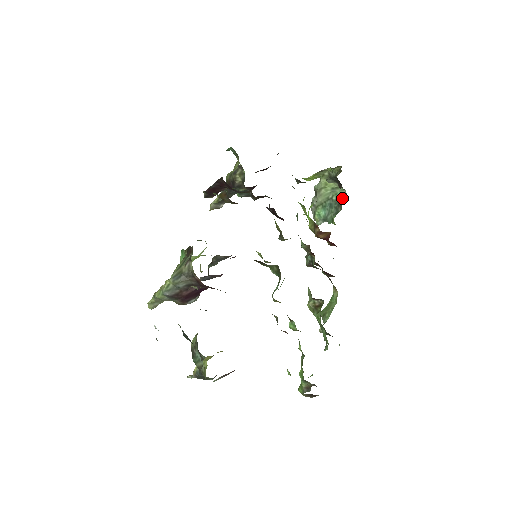
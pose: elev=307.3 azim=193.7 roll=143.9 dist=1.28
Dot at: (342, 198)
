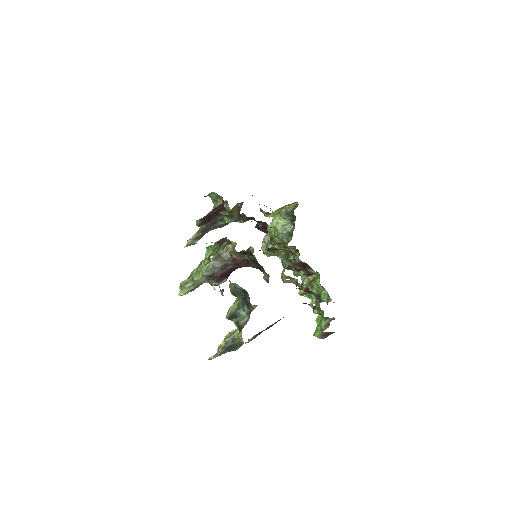
Dot at: (291, 231)
